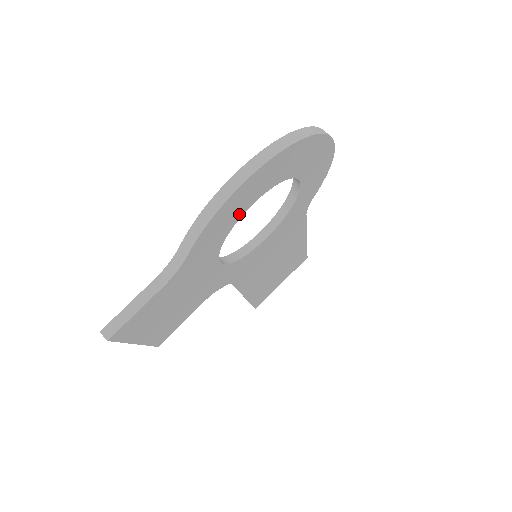
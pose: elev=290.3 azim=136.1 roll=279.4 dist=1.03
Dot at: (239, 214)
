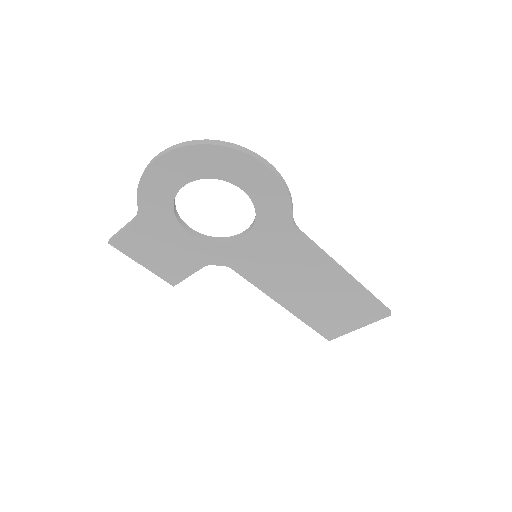
Dot at: (172, 191)
